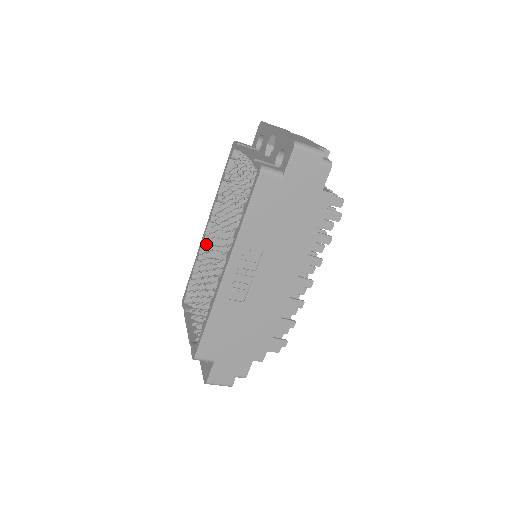
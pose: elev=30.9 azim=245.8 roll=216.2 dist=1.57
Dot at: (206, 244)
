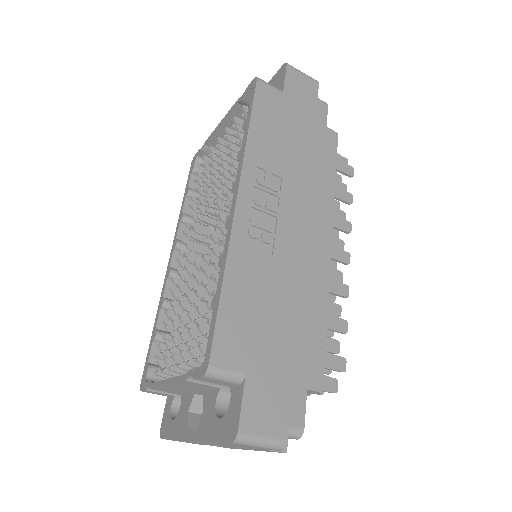
Dot at: (172, 283)
